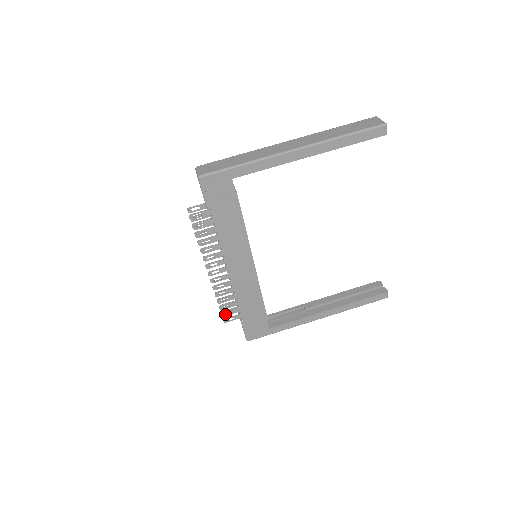
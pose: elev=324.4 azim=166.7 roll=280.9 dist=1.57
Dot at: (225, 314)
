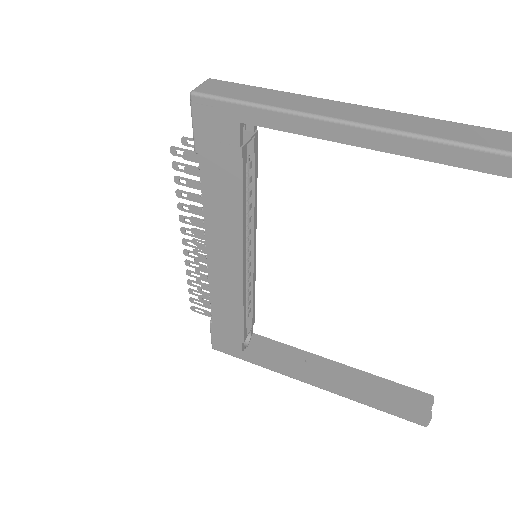
Dot at: (202, 300)
